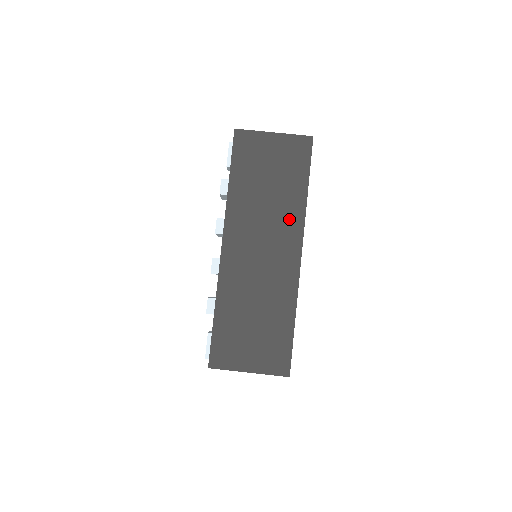
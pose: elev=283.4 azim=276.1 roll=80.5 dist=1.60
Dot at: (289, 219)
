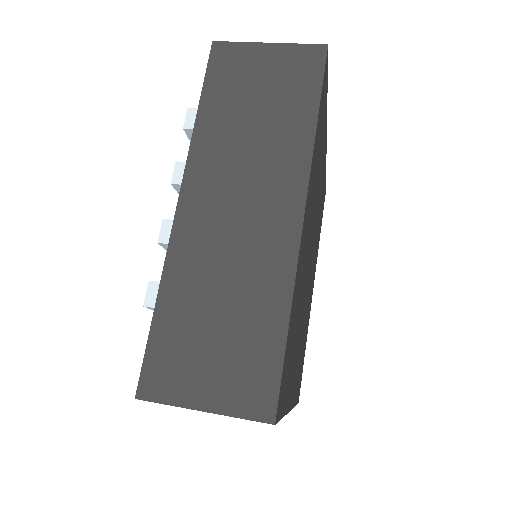
Dot at: (286, 160)
